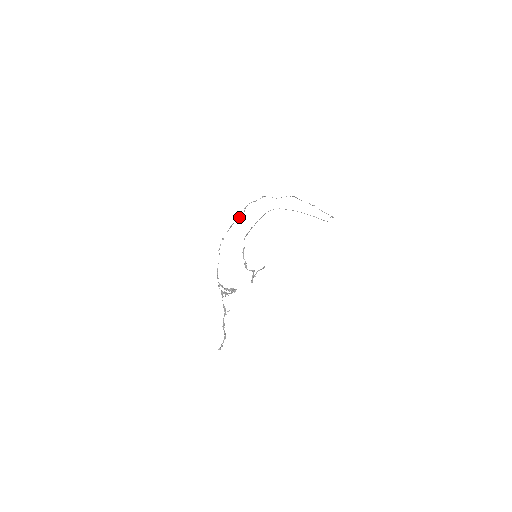
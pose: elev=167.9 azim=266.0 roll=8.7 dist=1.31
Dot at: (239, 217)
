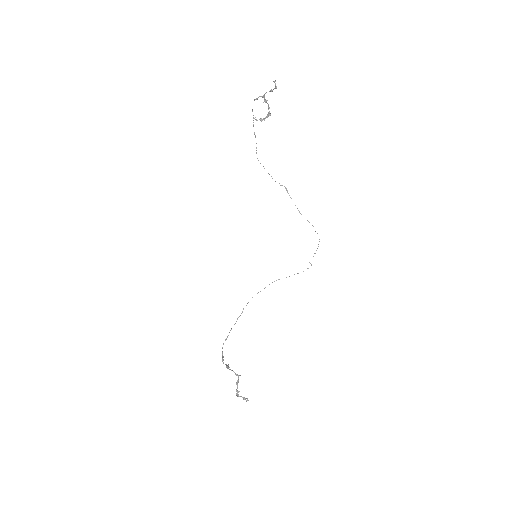
Dot at: occluded
